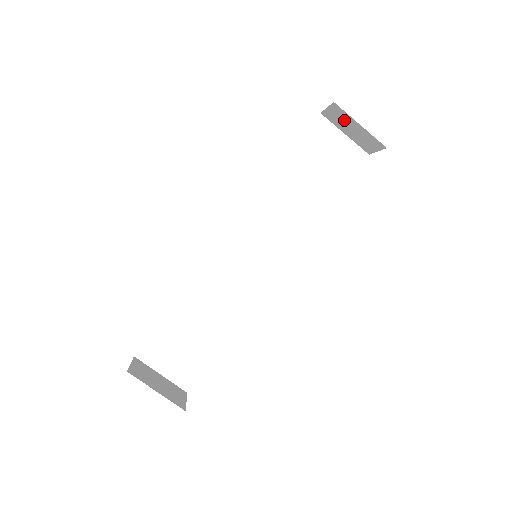
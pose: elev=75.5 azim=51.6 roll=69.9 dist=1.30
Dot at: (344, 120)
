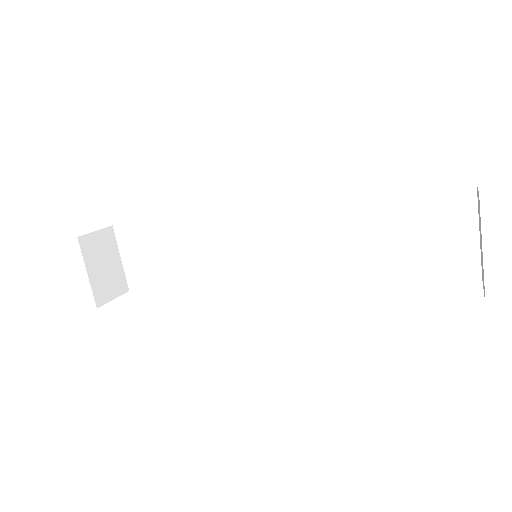
Dot at: occluded
